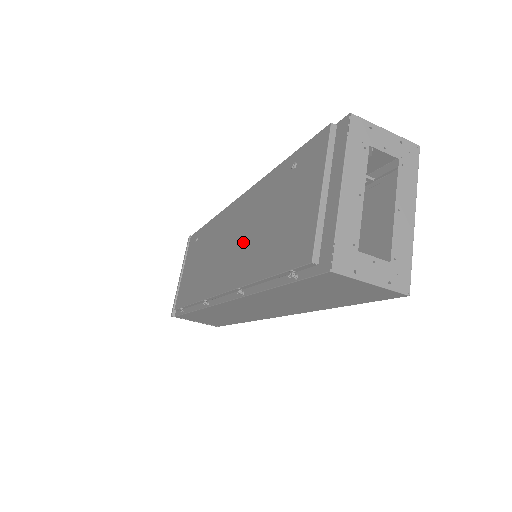
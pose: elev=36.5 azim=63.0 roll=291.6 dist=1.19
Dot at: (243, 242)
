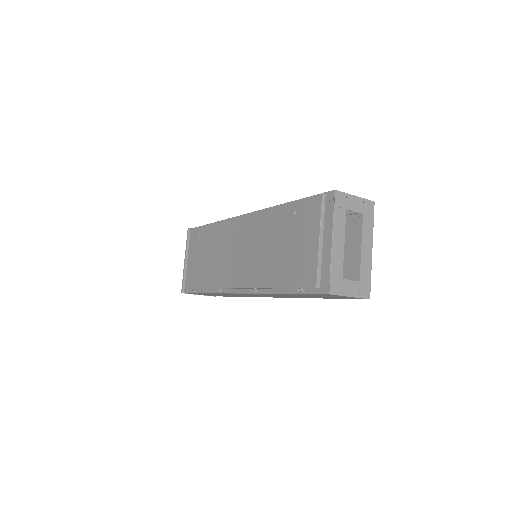
Dot at: (253, 254)
